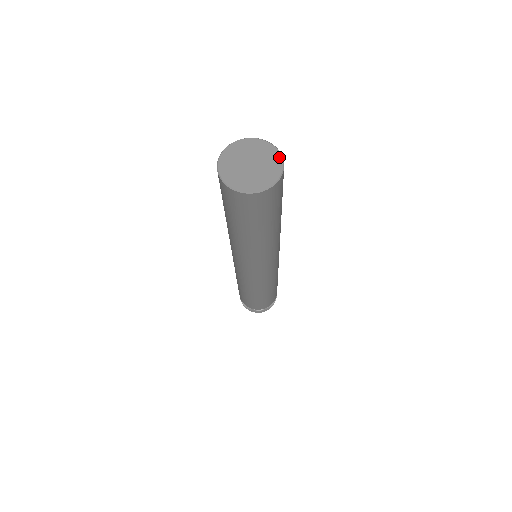
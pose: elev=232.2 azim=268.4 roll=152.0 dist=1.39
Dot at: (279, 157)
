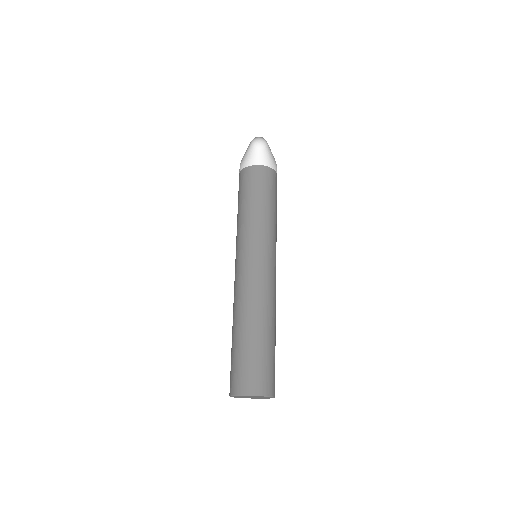
Dot at: occluded
